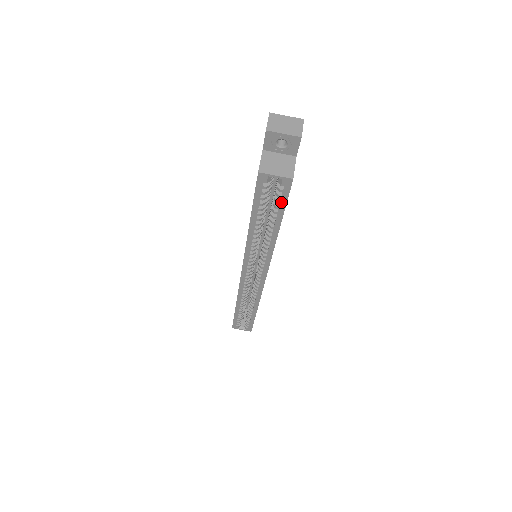
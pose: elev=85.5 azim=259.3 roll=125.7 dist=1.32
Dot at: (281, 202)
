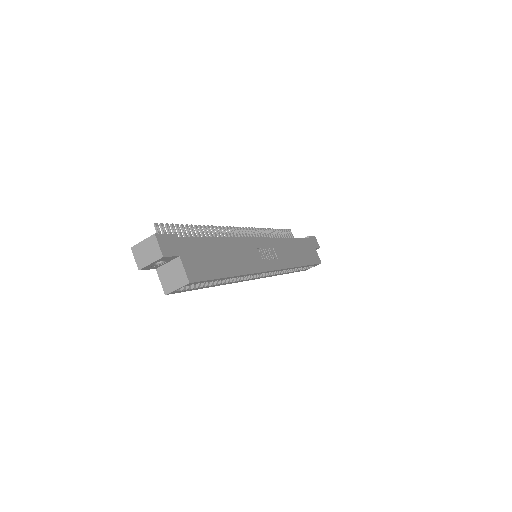
Dot at: occluded
